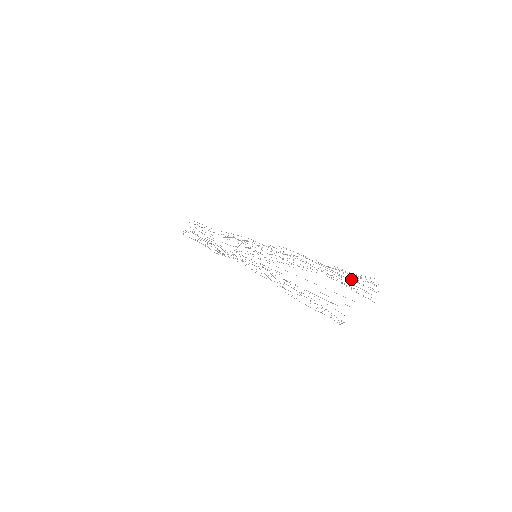
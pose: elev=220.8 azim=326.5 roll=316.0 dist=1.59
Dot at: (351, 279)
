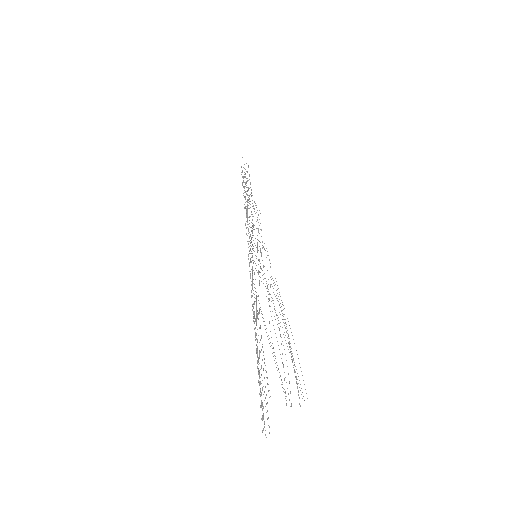
Dot at: occluded
